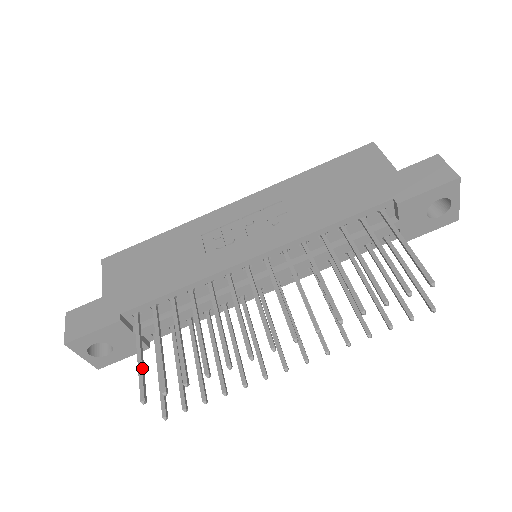
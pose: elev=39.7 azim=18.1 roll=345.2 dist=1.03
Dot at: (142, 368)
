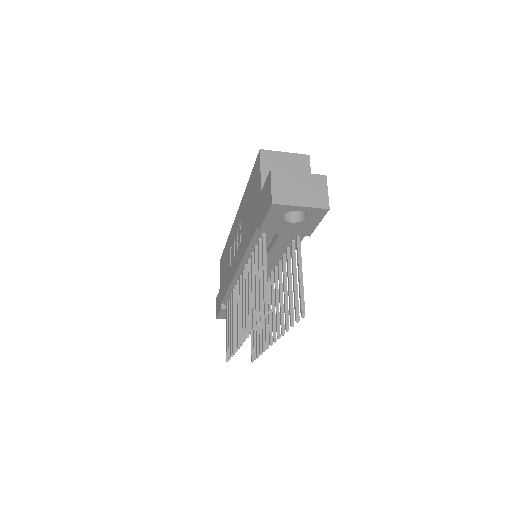
Dot at: (227, 340)
